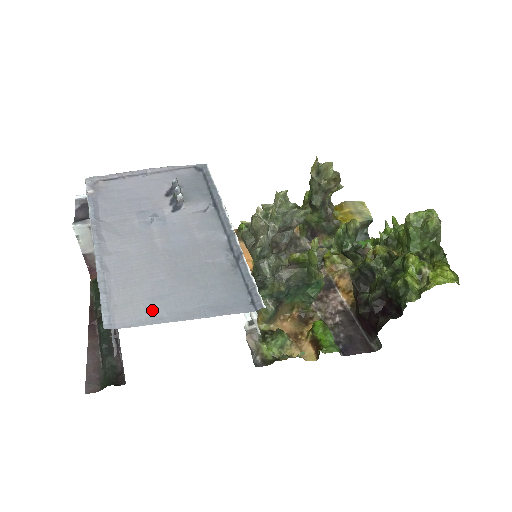
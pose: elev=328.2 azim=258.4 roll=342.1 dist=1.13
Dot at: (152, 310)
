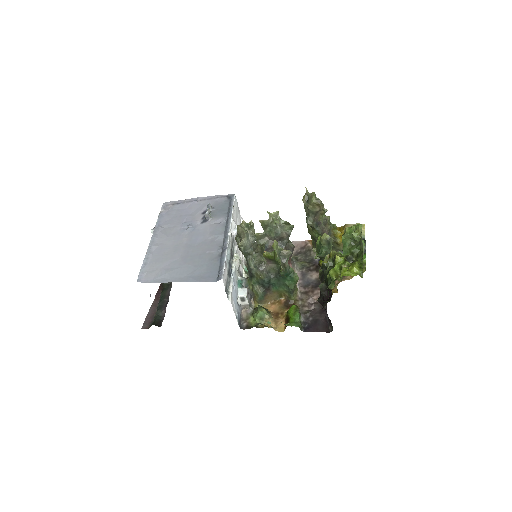
Dot at: (164, 275)
